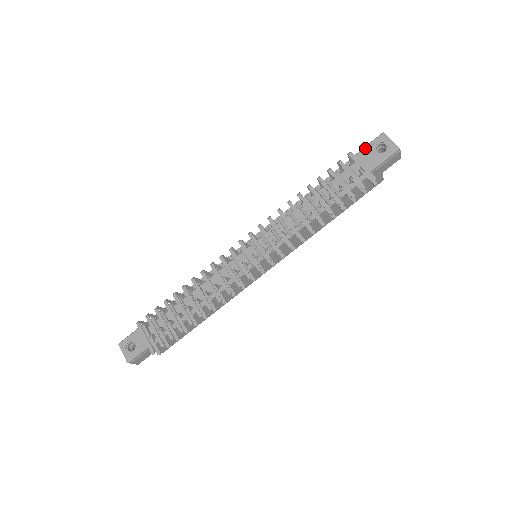
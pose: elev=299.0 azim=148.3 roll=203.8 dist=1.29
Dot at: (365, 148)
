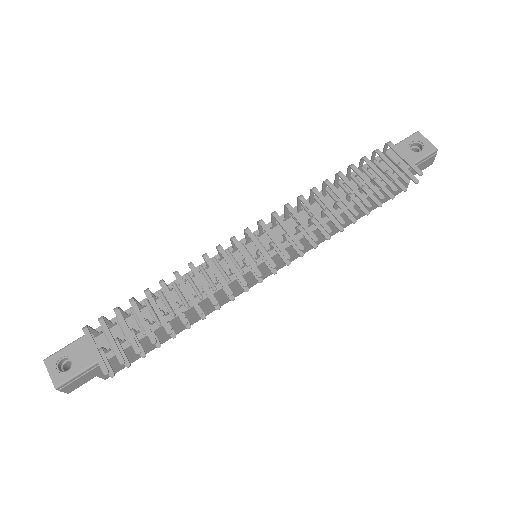
Dot at: (398, 145)
